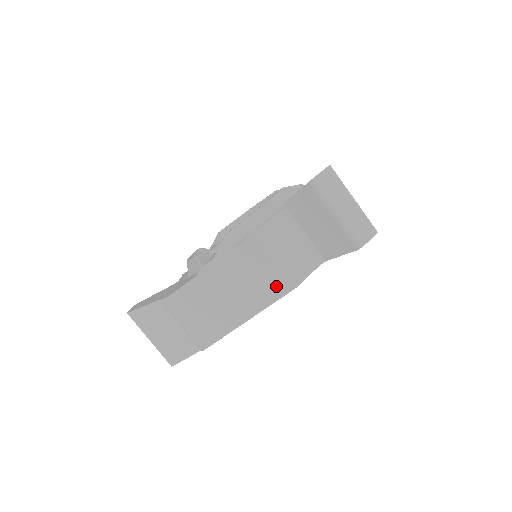
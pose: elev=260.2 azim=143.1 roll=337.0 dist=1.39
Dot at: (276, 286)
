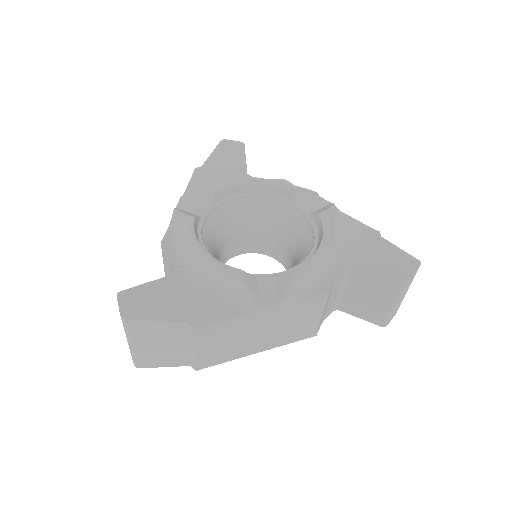
Dot at: (303, 333)
